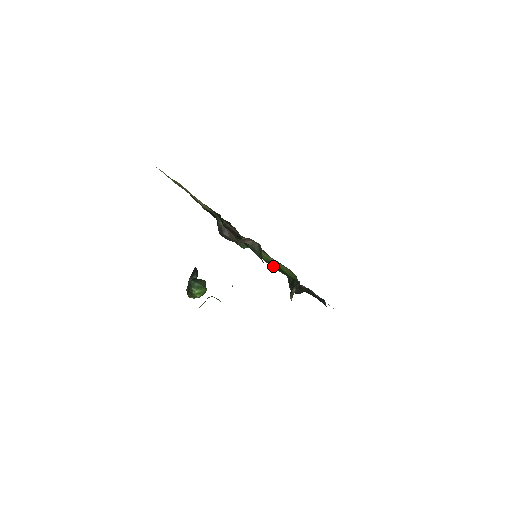
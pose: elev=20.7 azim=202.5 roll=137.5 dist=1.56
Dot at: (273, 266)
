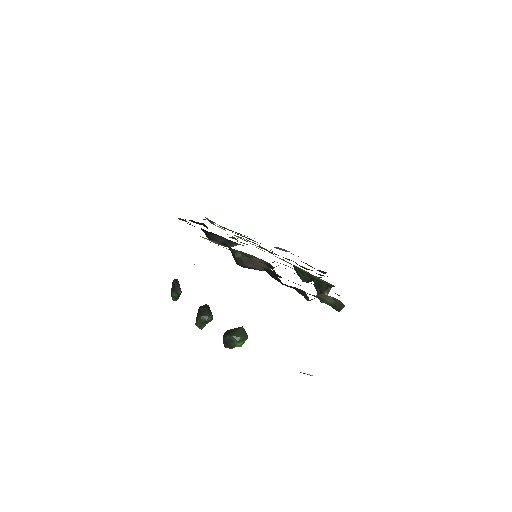
Dot at: (236, 232)
